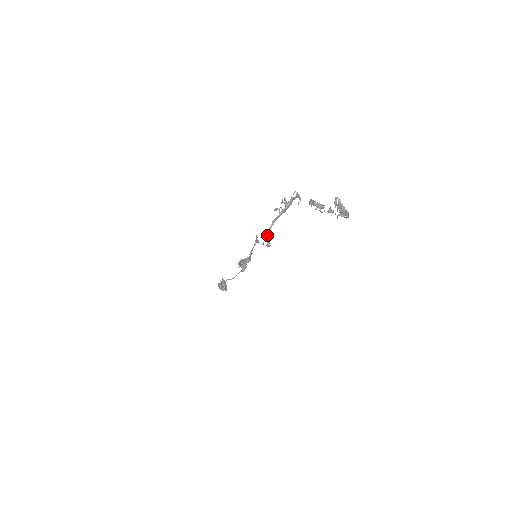
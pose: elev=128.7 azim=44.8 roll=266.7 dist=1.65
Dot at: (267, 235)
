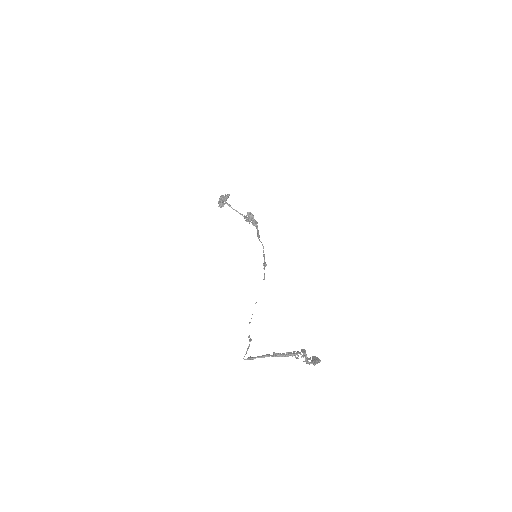
Dot at: (251, 359)
